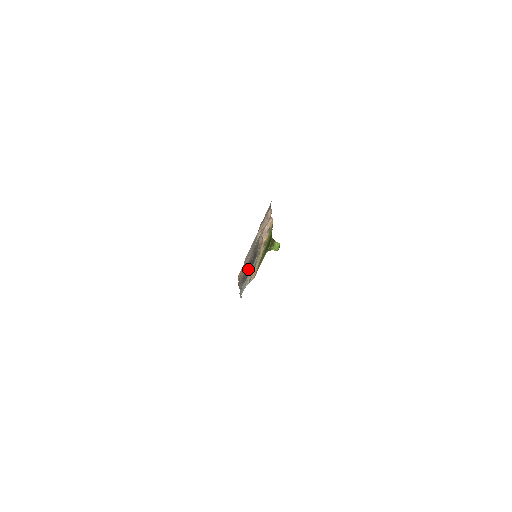
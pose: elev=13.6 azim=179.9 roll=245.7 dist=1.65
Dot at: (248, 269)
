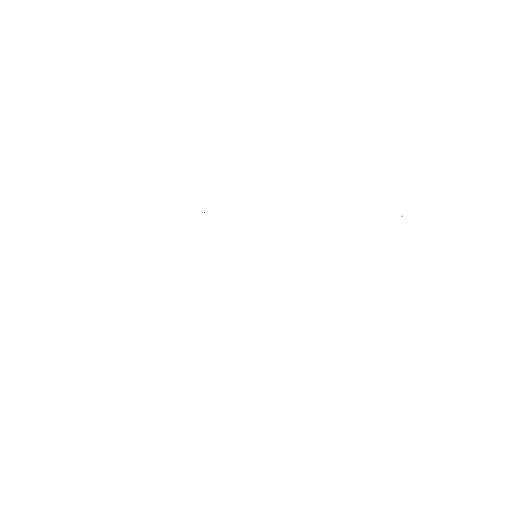
Dot at: occluded
